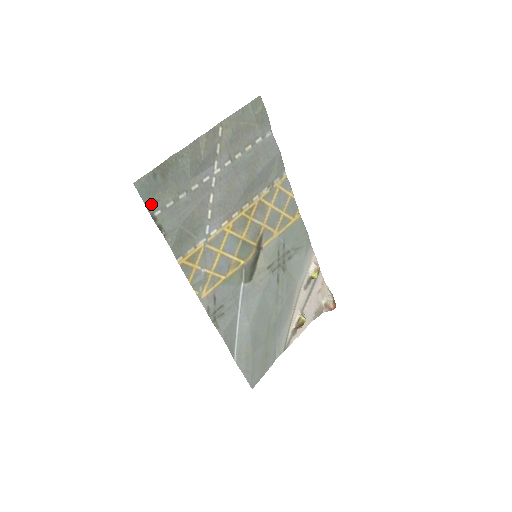
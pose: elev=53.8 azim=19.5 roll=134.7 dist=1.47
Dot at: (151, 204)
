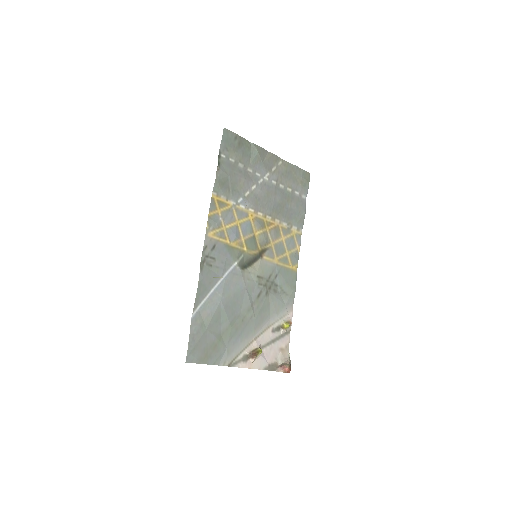
Dot at: (223, 148)
